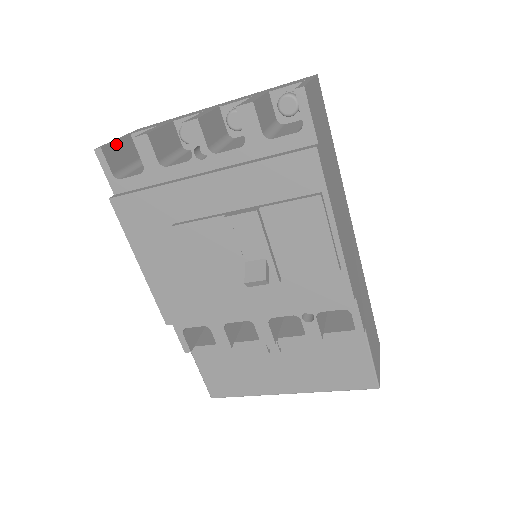
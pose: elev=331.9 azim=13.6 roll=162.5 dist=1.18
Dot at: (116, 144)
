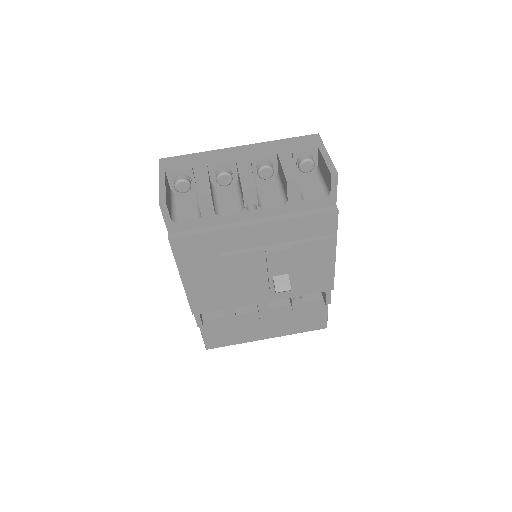
Dot at: (166, 190)
